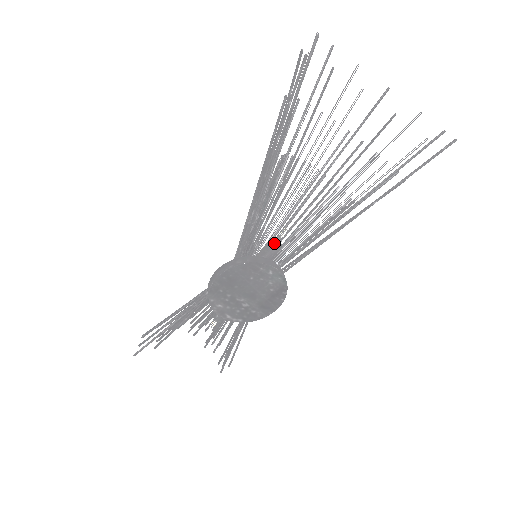
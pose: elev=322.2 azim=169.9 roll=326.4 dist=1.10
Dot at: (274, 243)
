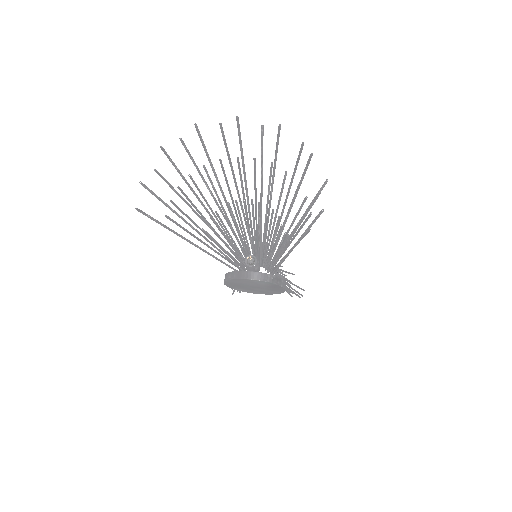
Dot at: occluded
